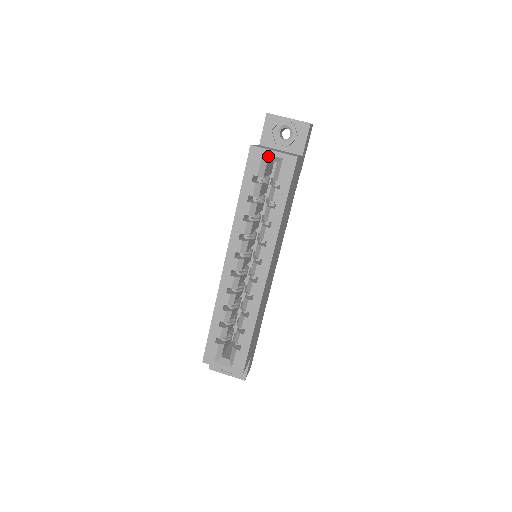
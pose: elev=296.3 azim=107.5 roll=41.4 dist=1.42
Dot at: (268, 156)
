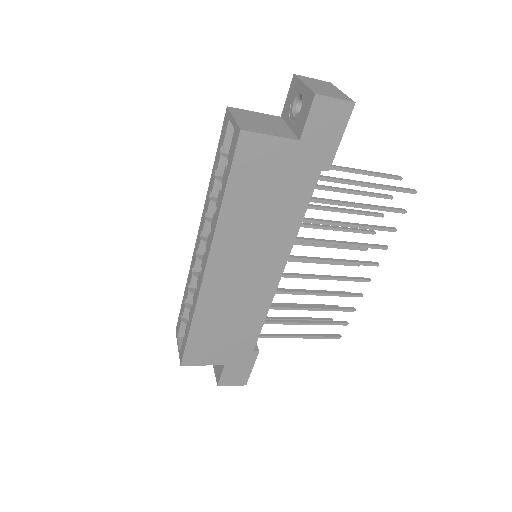
Dot at: (232, 124)
